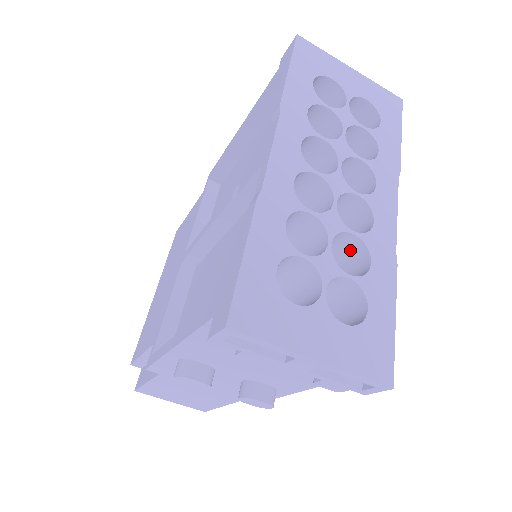
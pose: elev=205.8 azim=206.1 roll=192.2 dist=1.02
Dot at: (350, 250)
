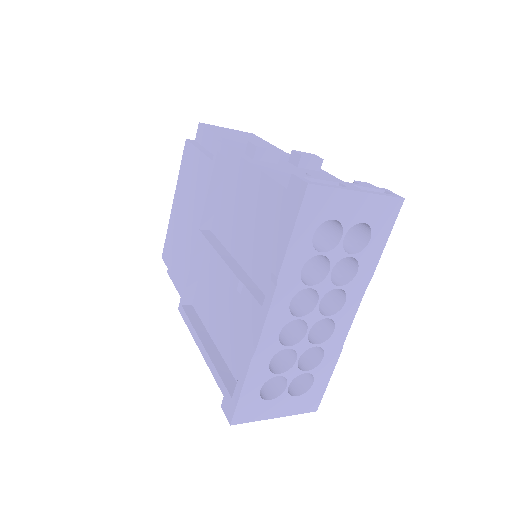
Dot at: occluded
